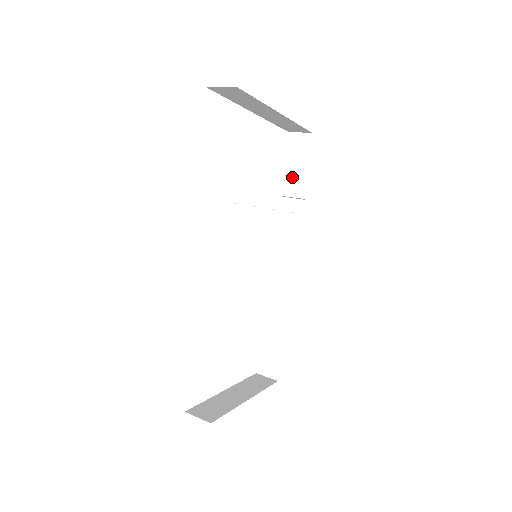
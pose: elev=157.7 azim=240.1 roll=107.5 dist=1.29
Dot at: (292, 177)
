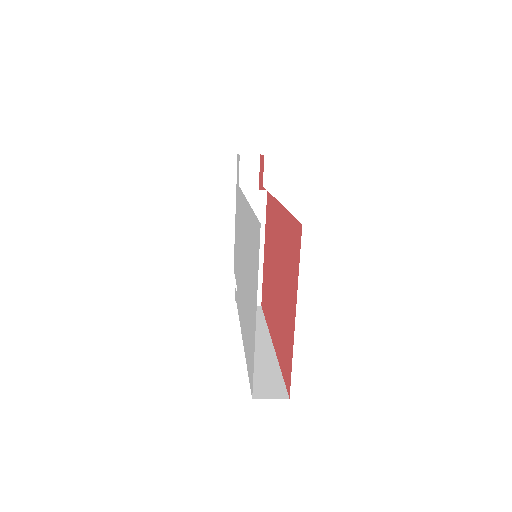
Dot at: occluded
